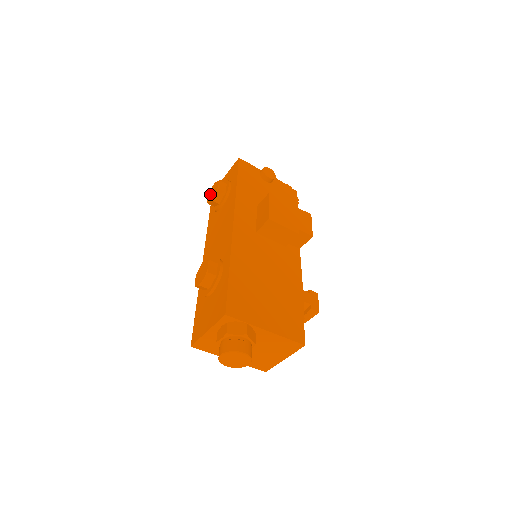
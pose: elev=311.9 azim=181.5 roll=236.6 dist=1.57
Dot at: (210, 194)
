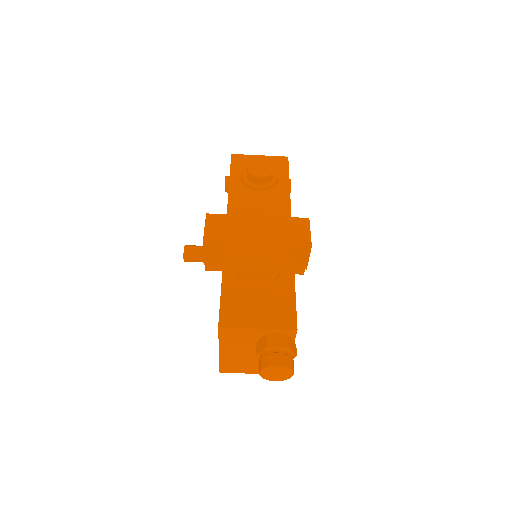
Dot at: (255, 167)
